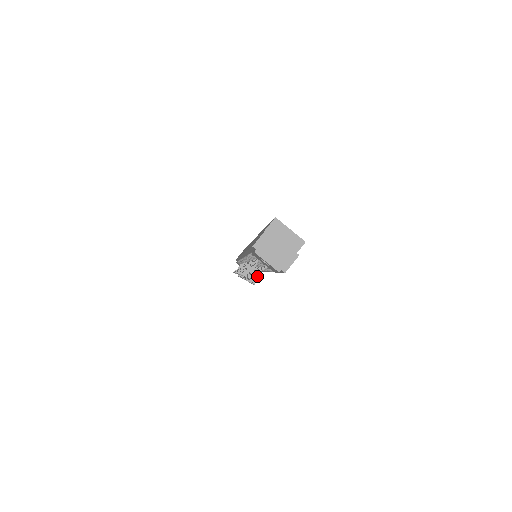
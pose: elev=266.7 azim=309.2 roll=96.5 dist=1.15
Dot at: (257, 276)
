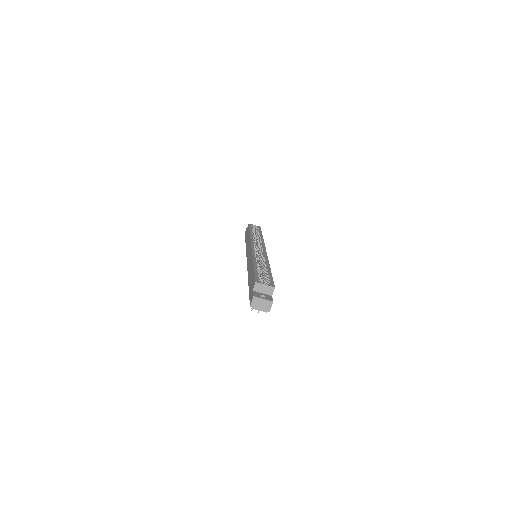
Dot at: occluded
